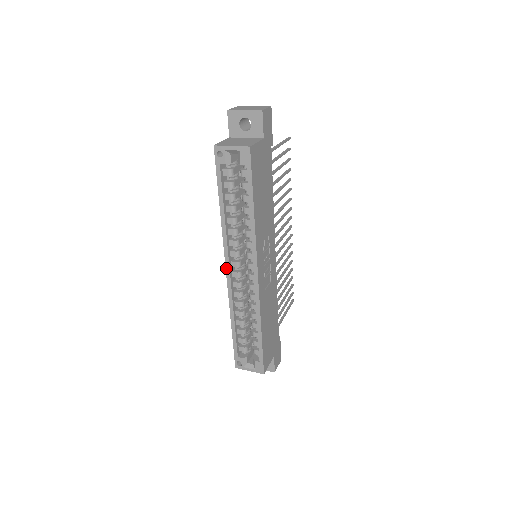
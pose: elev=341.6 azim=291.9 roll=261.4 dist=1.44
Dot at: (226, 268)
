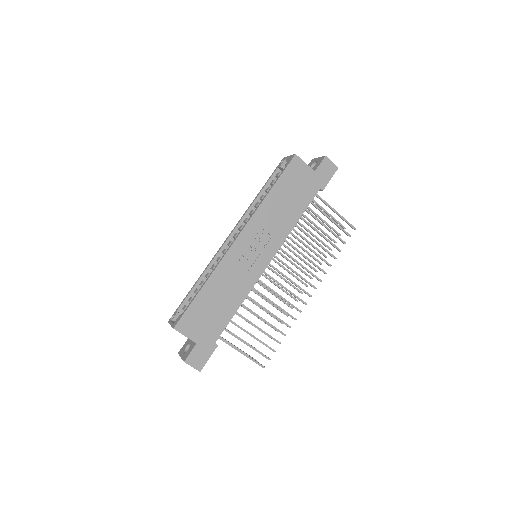
Dot at: (229, 235)
